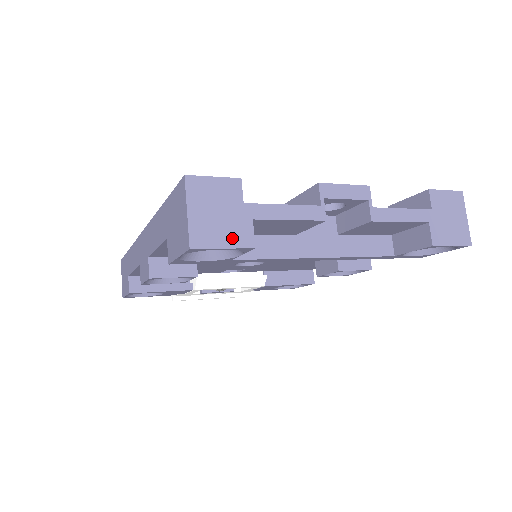
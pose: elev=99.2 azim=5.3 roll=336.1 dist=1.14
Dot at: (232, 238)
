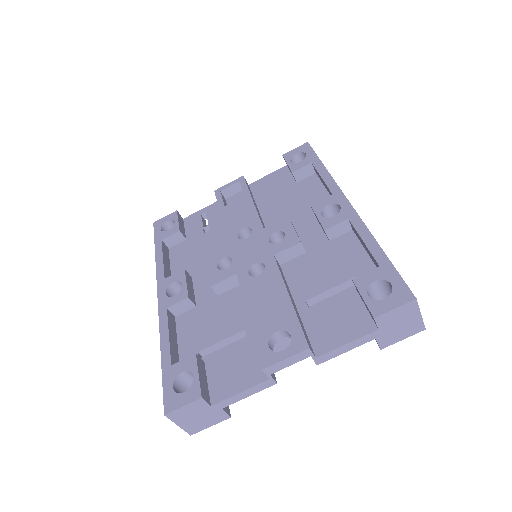
Dot at: (213, 421)
